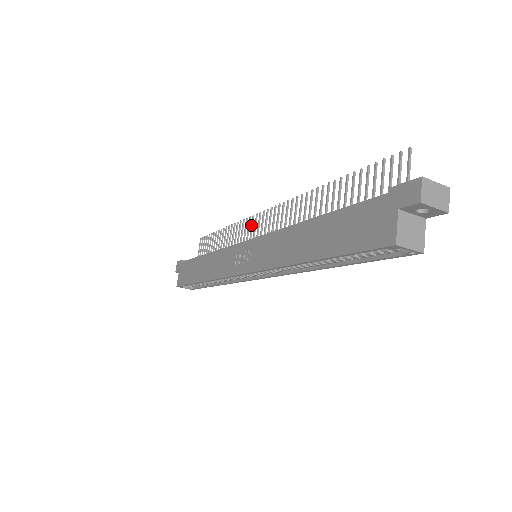
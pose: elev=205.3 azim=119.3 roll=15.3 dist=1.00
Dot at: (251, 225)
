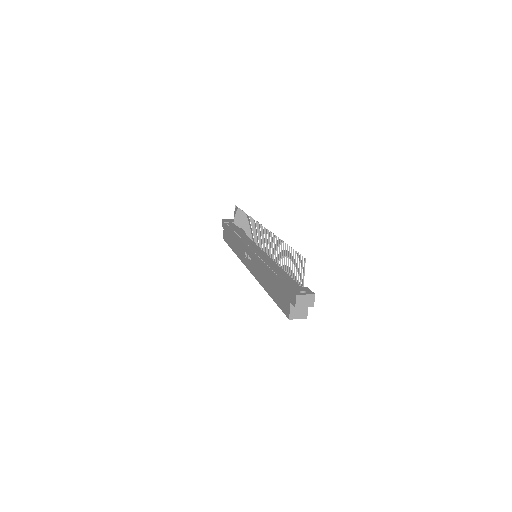
Dot at: (255, 228)
